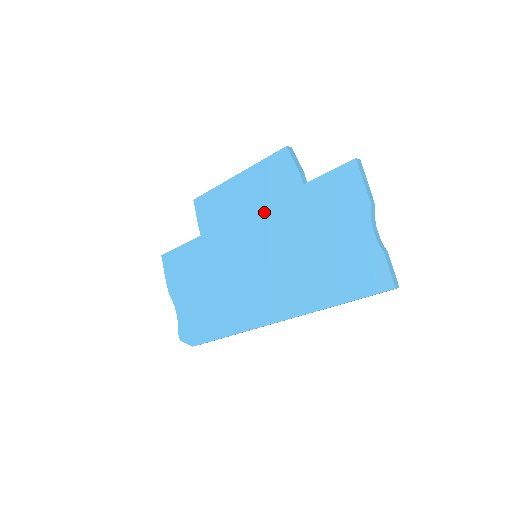
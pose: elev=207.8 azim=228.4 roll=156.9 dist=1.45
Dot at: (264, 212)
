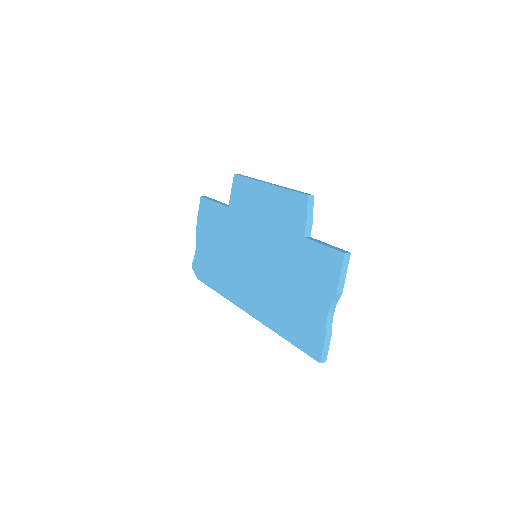
Dot at: (272, 231)
